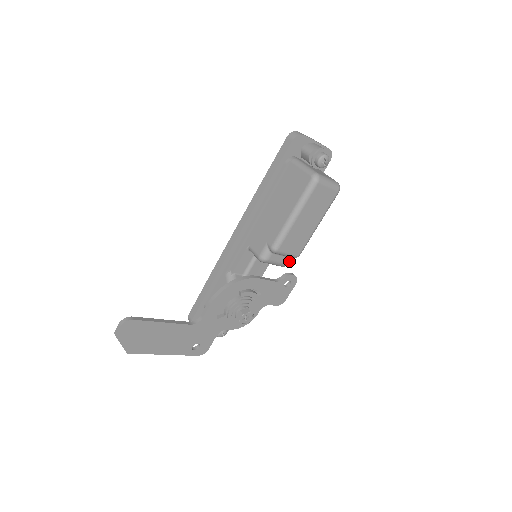
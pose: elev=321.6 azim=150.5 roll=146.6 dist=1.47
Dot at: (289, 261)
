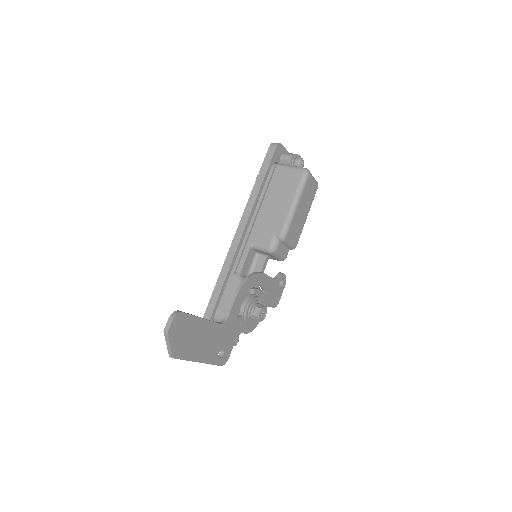
Dot at: (287, 254)
